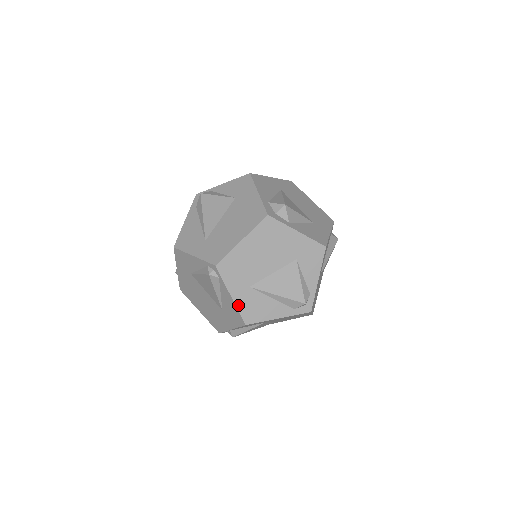
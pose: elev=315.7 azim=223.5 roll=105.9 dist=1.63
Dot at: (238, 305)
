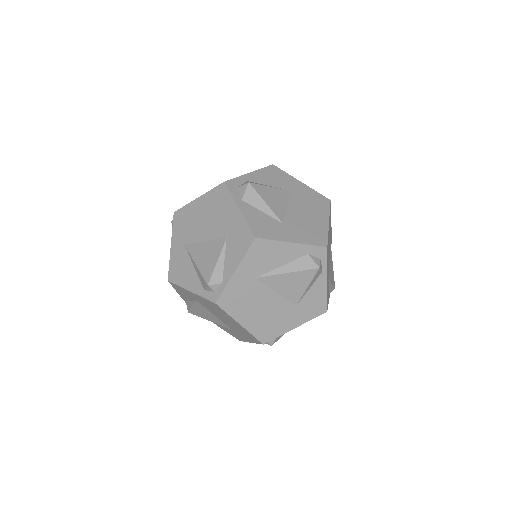
Dot at: (171, 258)
